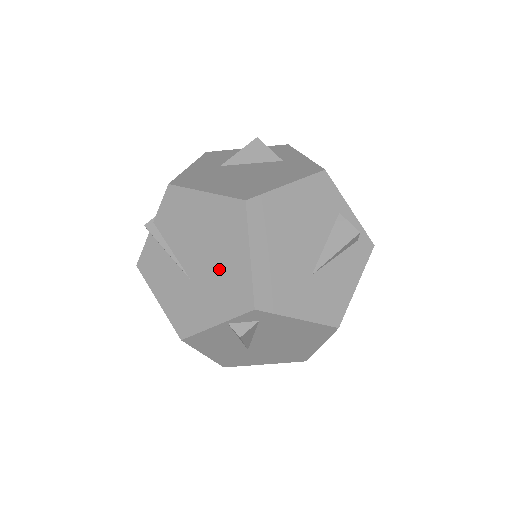
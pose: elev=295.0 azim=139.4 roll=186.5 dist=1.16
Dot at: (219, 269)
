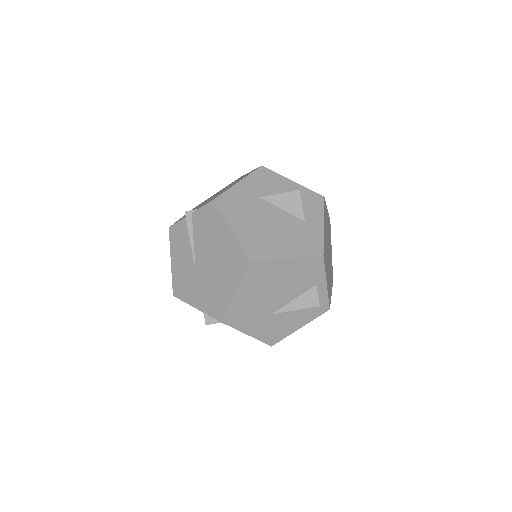
Dot at: (214, 282)
